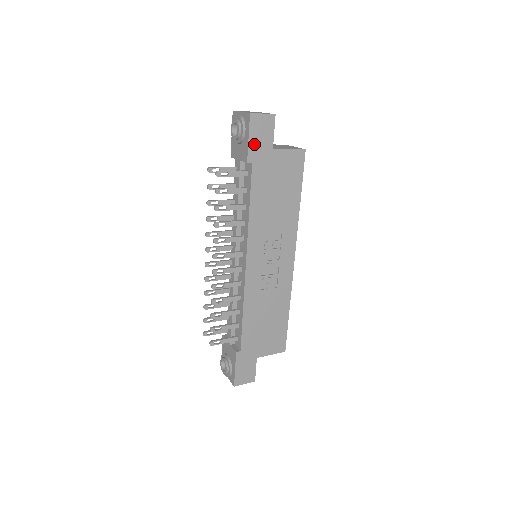
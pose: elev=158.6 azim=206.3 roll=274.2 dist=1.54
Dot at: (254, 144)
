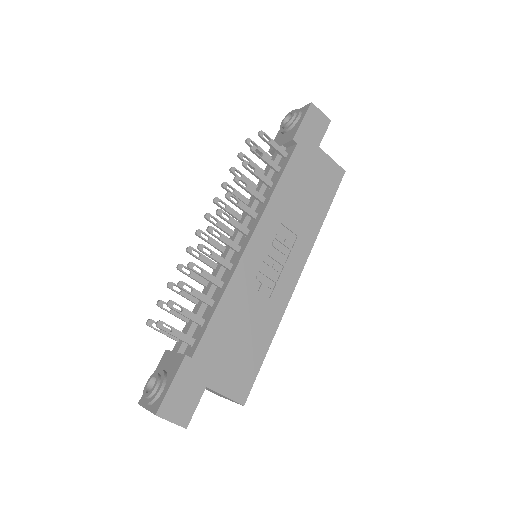
Dot at: (305, 129)
